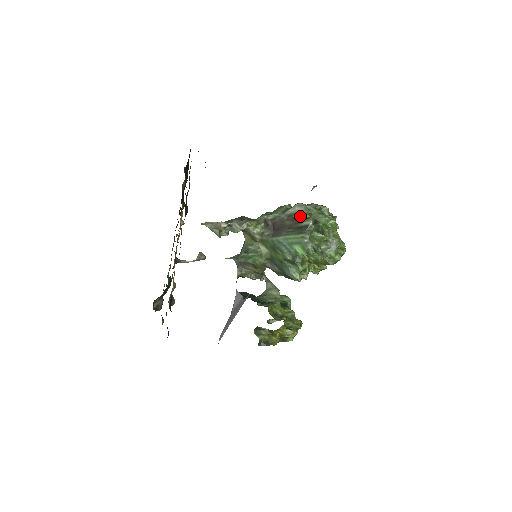
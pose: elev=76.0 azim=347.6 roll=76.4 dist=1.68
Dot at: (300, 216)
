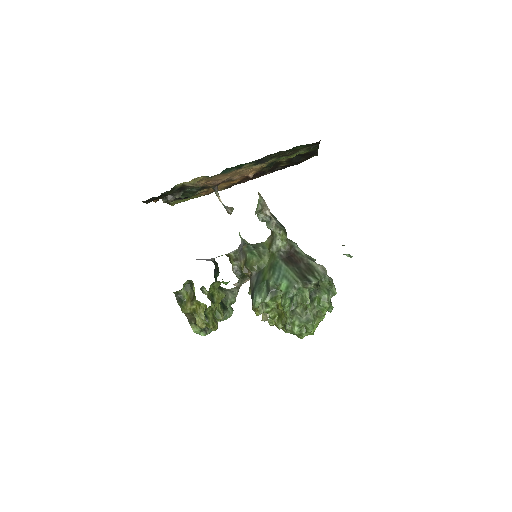
Dot at: (314, 272)
